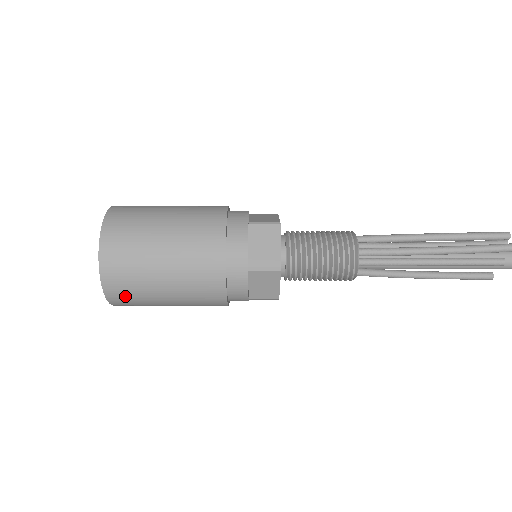
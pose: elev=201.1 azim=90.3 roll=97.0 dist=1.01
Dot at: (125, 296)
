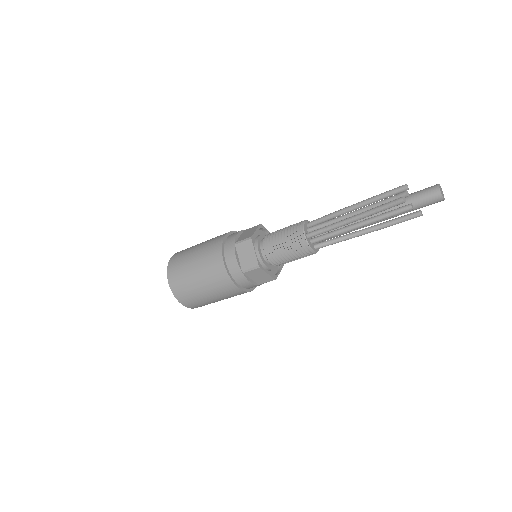
Dot at: (194, 304)
